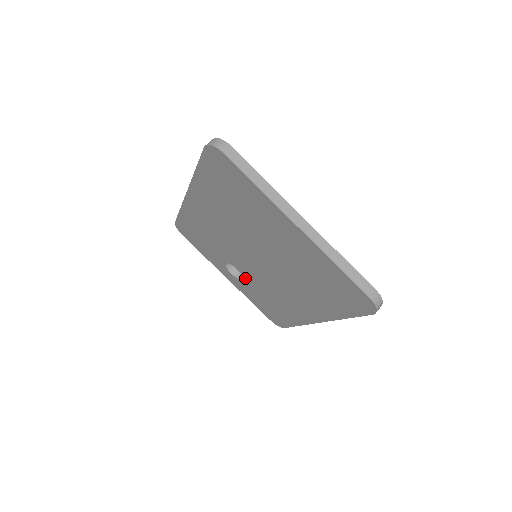
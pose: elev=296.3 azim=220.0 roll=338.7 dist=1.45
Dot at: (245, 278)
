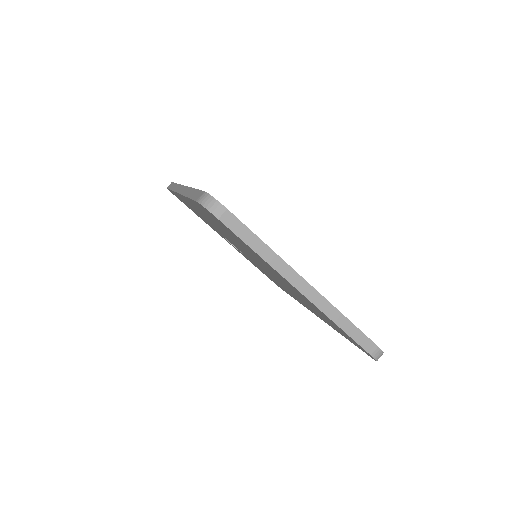
Dot at: occluded
